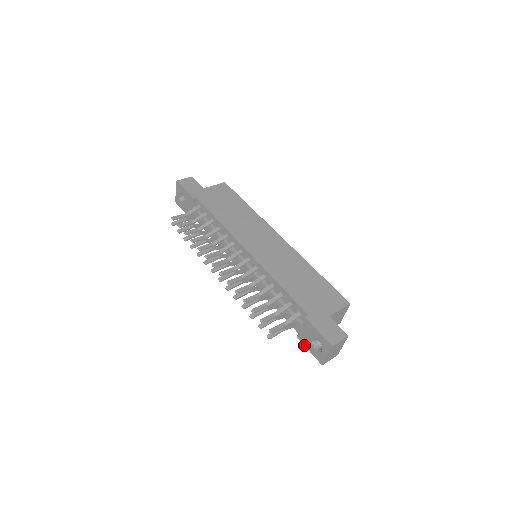
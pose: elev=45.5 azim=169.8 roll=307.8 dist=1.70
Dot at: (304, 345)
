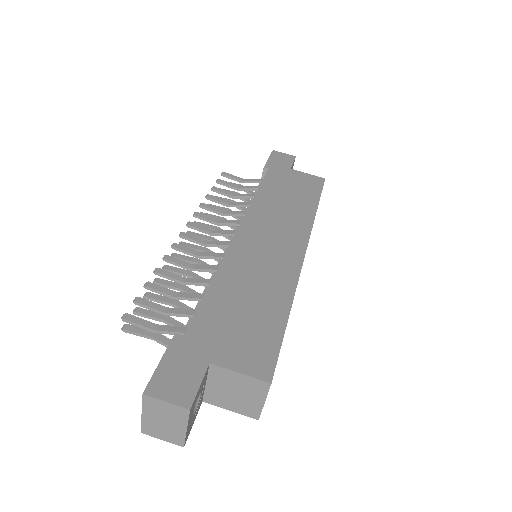
Dot at: occluded
